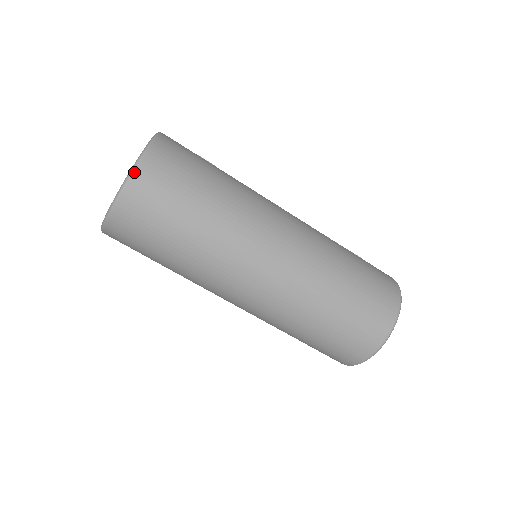
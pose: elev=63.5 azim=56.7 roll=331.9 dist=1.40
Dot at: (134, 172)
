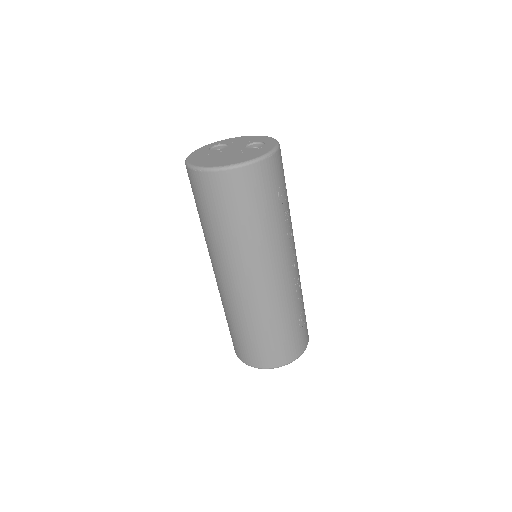
Dot at: (213, 171)
